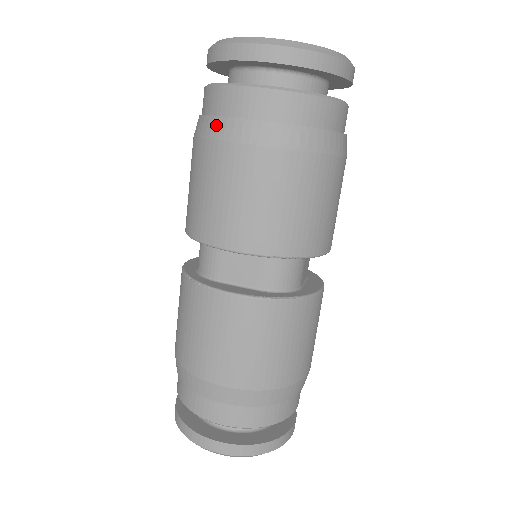
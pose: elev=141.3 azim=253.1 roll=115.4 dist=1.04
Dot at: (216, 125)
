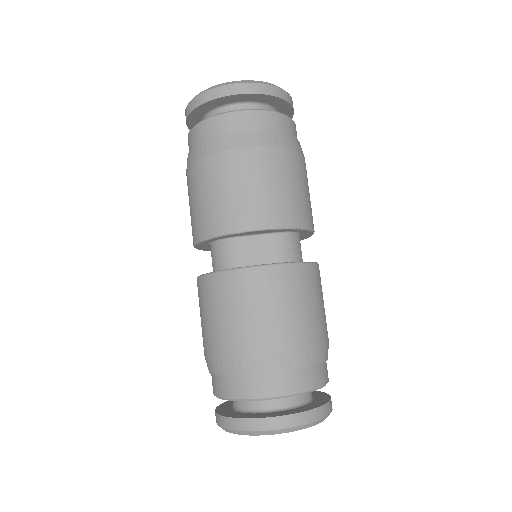
Dot at: (215, 143)
